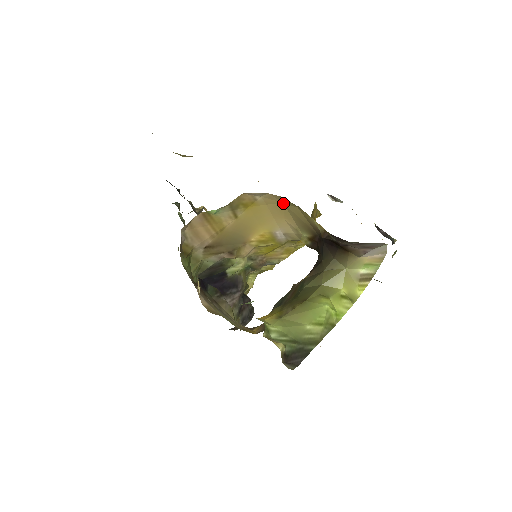
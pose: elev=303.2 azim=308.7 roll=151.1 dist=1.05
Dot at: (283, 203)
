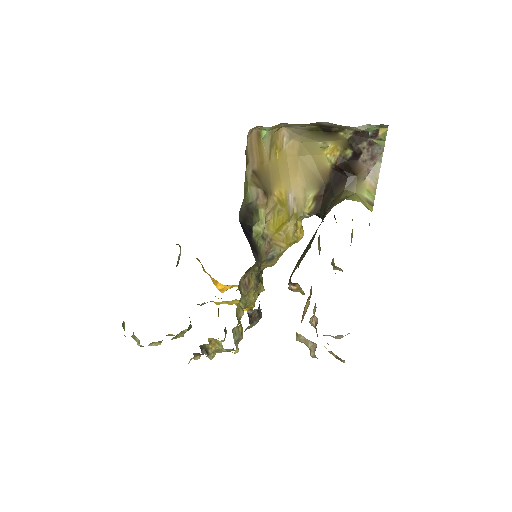
Dot at: (299, 156)
